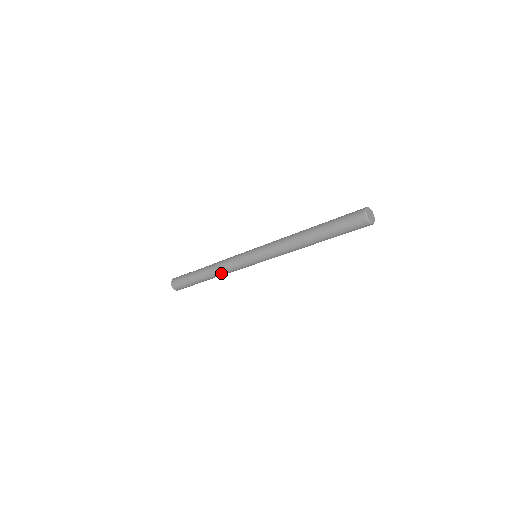
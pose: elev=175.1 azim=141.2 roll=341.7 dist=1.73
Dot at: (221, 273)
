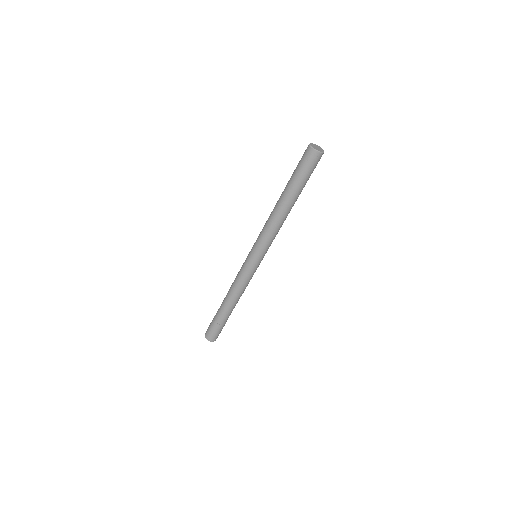
Dot at: (235, 292)
